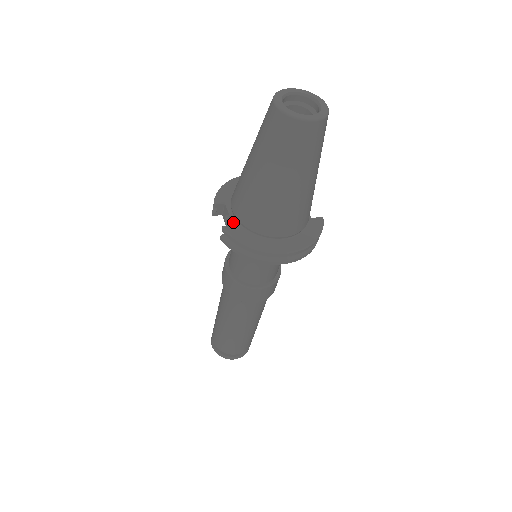
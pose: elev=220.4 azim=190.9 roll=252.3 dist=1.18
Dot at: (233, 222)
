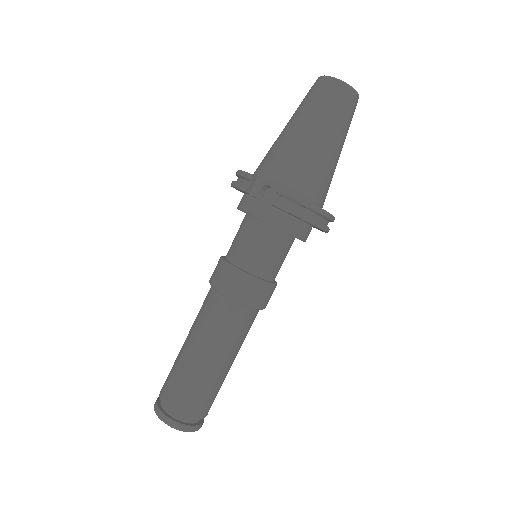
Dot at: occluded
